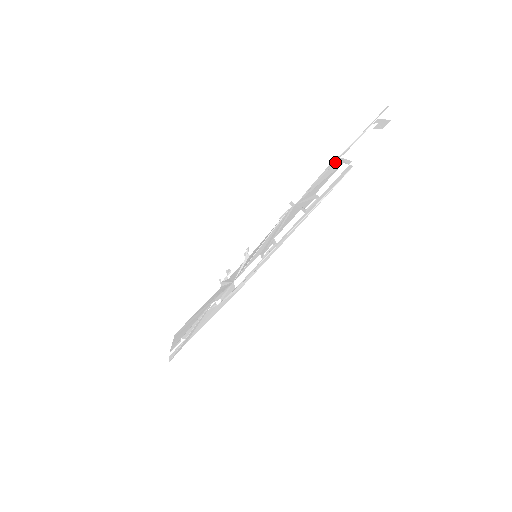
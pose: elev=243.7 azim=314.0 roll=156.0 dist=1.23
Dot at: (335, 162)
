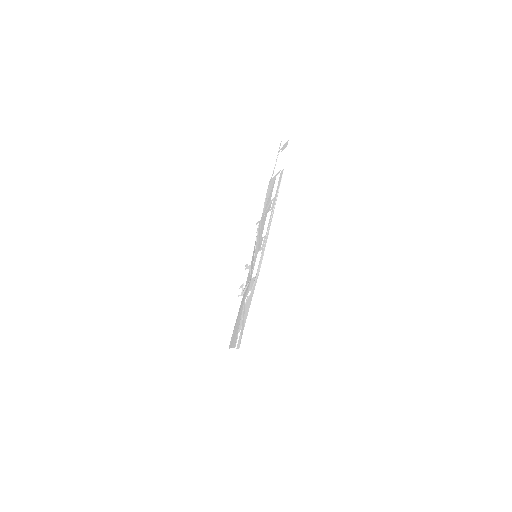
Dot at: (270, 182)
